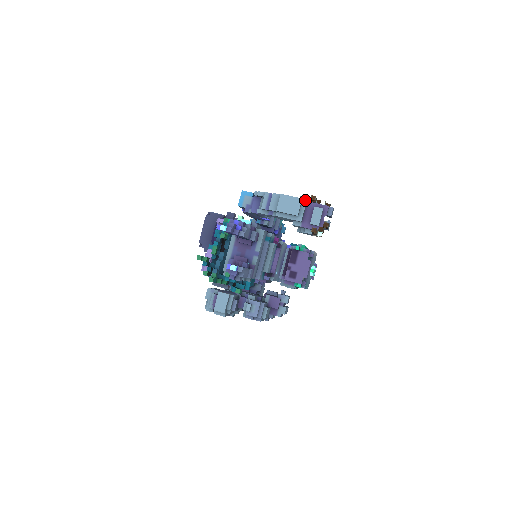
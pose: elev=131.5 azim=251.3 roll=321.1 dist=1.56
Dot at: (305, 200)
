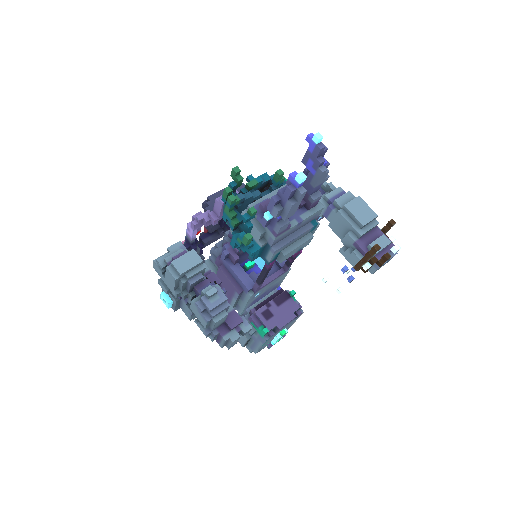
Dot at: occluded
